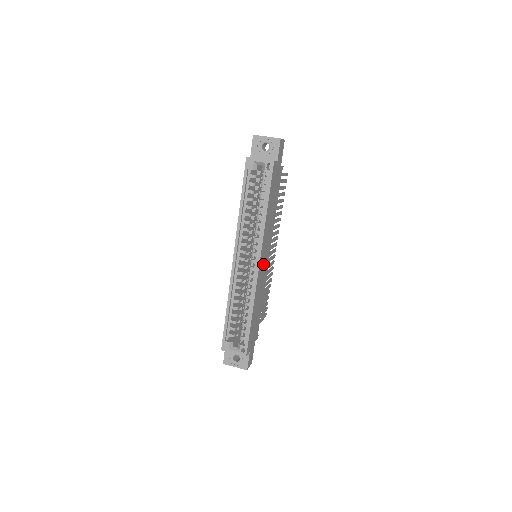
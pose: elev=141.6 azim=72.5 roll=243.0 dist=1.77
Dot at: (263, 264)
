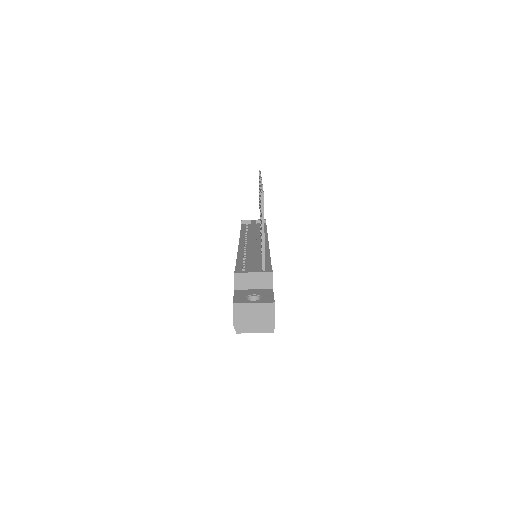
Dot at: occluded
